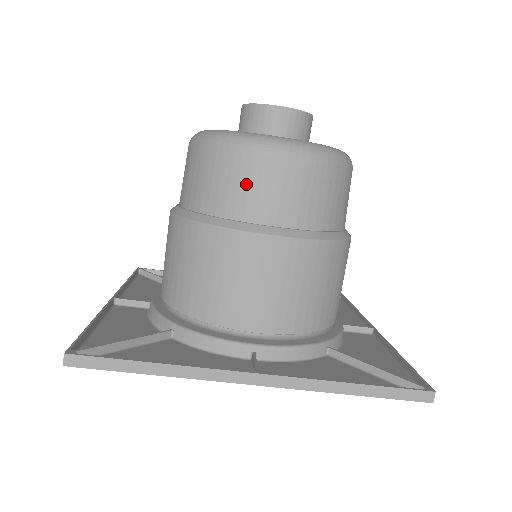
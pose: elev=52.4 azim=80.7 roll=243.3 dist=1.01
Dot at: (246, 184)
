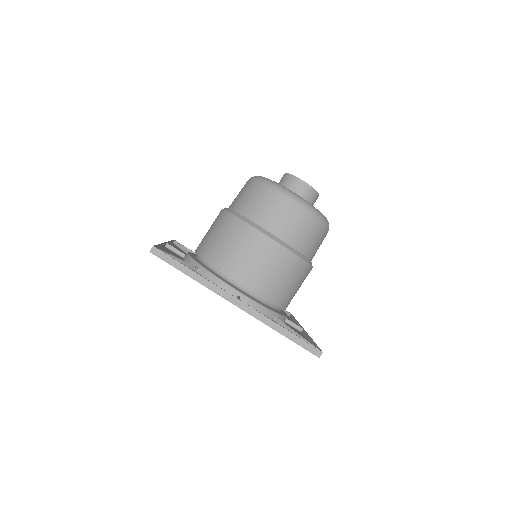
Dot at: (273, 210)
